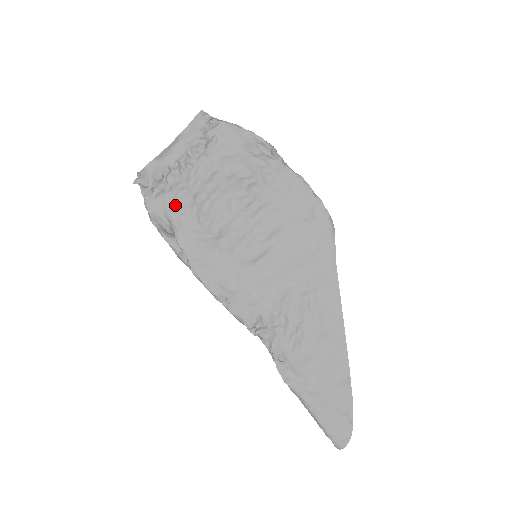
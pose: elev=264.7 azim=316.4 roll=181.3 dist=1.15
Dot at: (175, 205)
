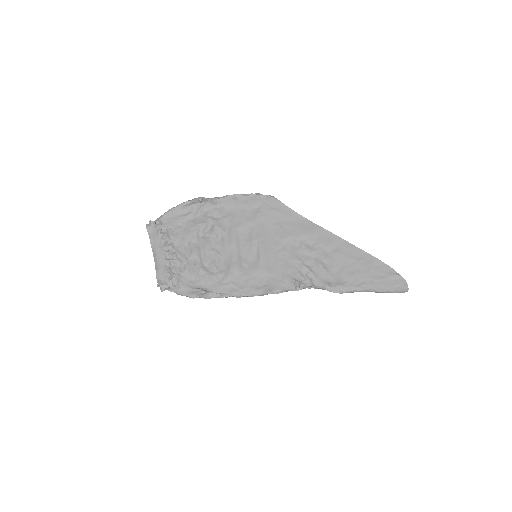
Dot at: (191, 279)
